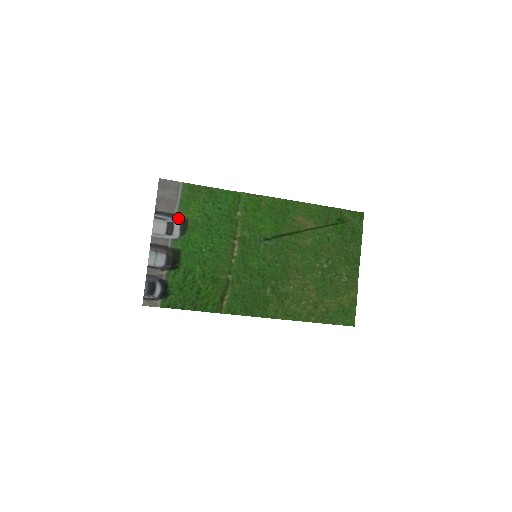
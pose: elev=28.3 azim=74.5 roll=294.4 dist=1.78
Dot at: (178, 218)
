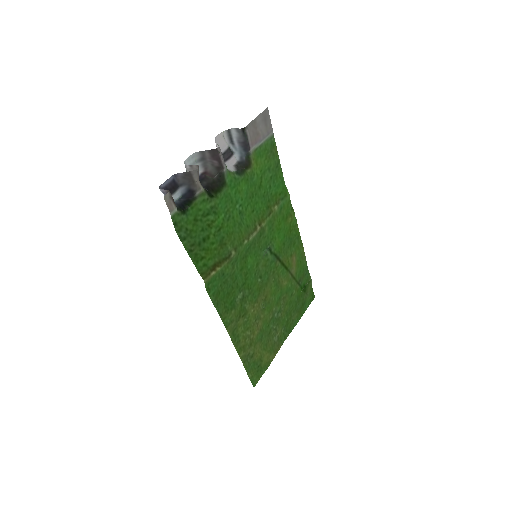
Dot at: (246, 156)
